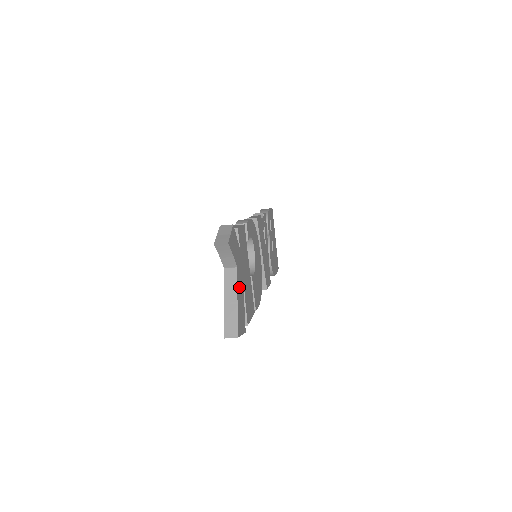
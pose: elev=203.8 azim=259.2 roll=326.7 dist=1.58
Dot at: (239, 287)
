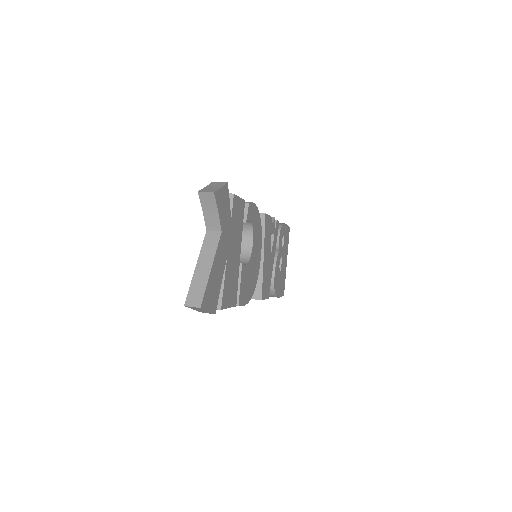
Dot at: (219, 256)
